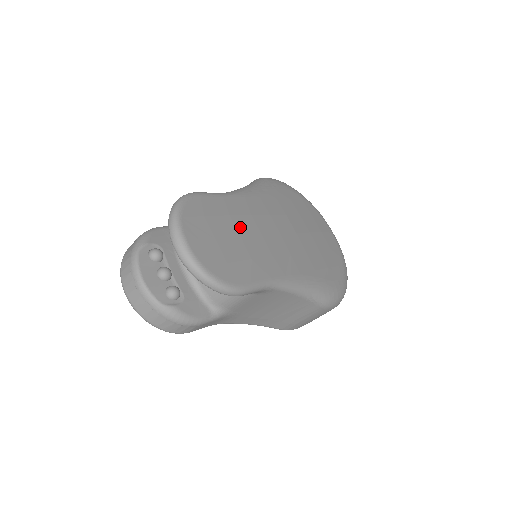
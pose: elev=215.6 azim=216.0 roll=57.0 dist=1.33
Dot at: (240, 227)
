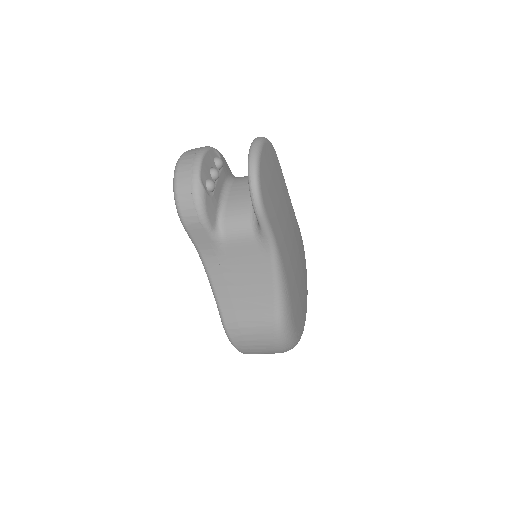
Dot at: (282, 200)
